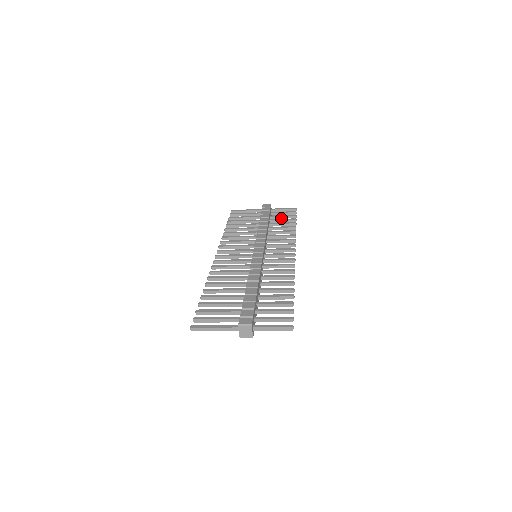
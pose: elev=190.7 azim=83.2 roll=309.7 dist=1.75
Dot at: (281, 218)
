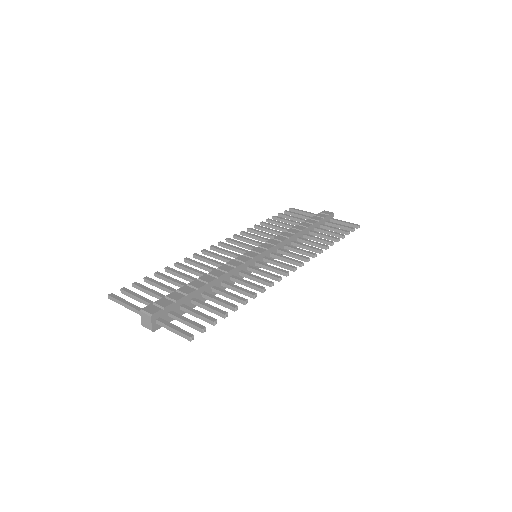
Dot at: (332, 230)
